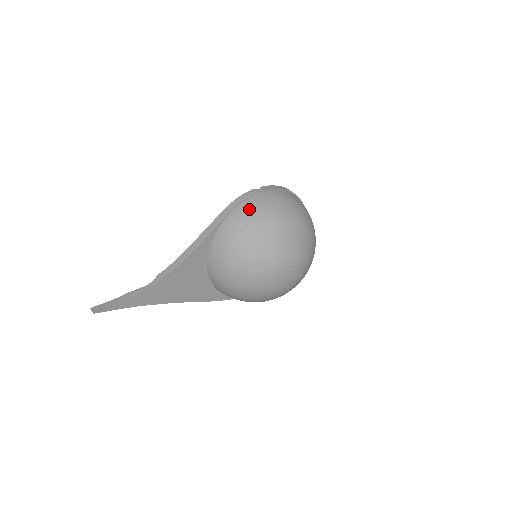
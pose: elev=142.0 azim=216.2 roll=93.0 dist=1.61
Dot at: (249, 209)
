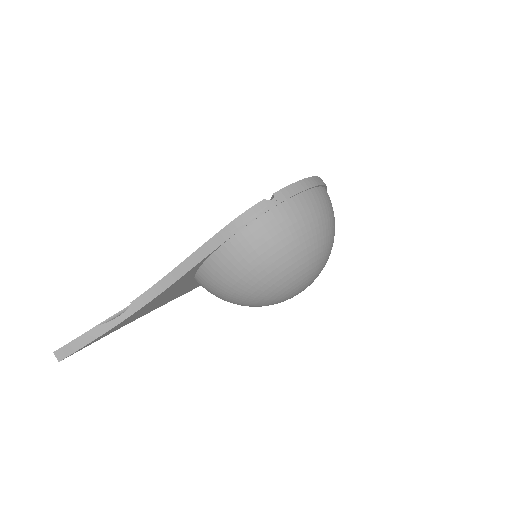
Dot at: (255, 239)
